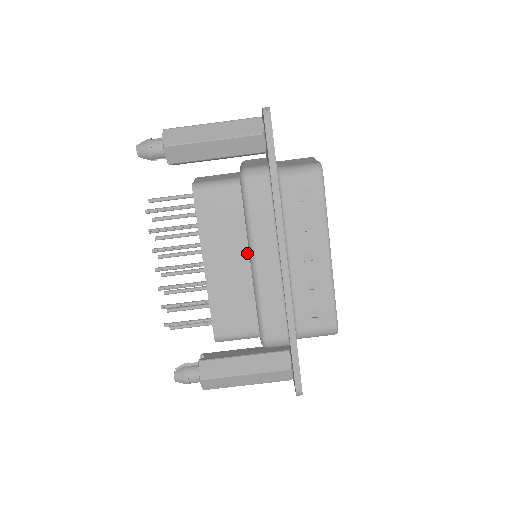
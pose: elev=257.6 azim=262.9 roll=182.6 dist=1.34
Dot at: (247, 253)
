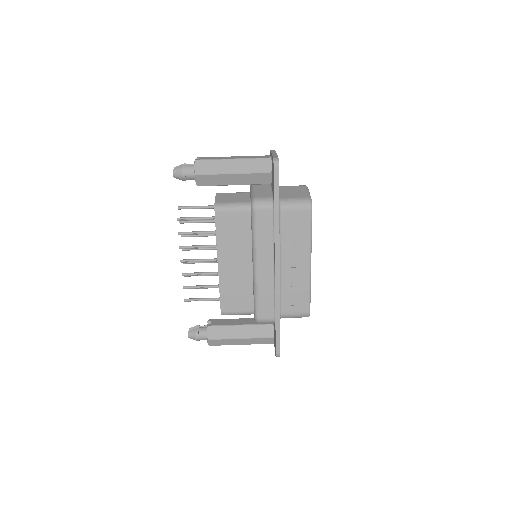
Dot at: (250, 257)
